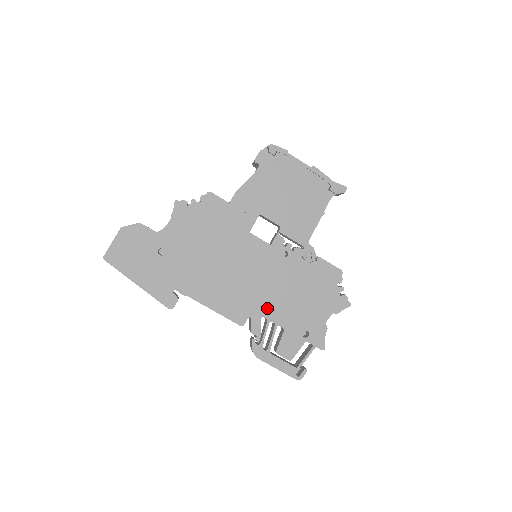
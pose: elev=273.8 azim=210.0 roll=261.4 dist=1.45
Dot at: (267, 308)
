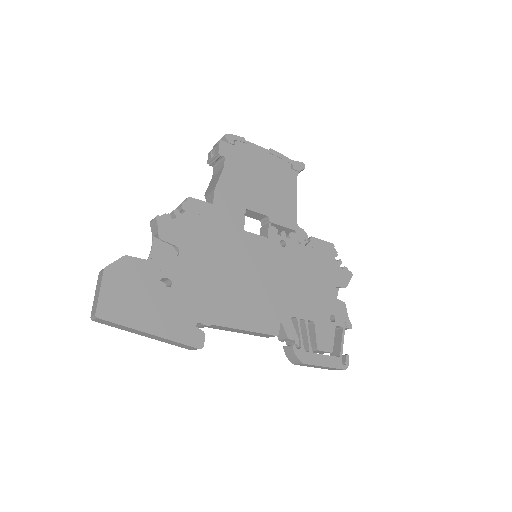
Dot at: (291, 306)
